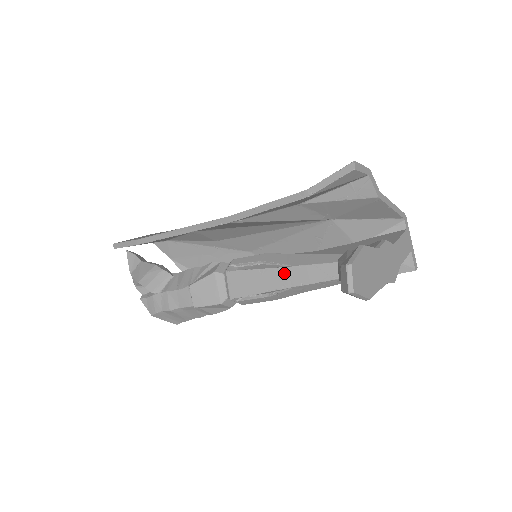
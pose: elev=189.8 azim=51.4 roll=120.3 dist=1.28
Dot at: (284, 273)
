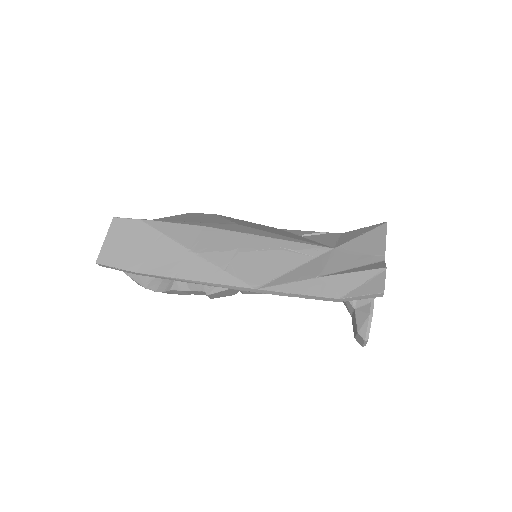
Dot at: occluded
